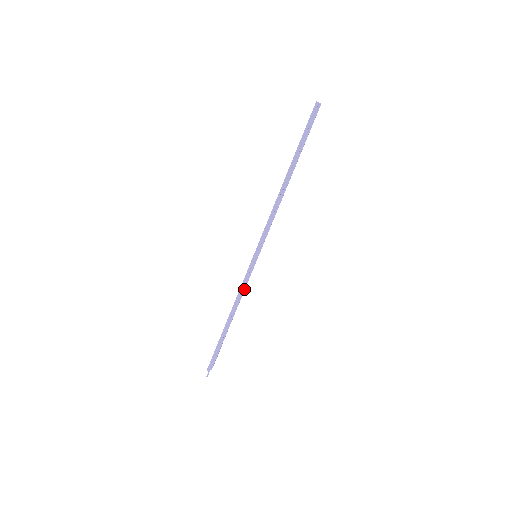
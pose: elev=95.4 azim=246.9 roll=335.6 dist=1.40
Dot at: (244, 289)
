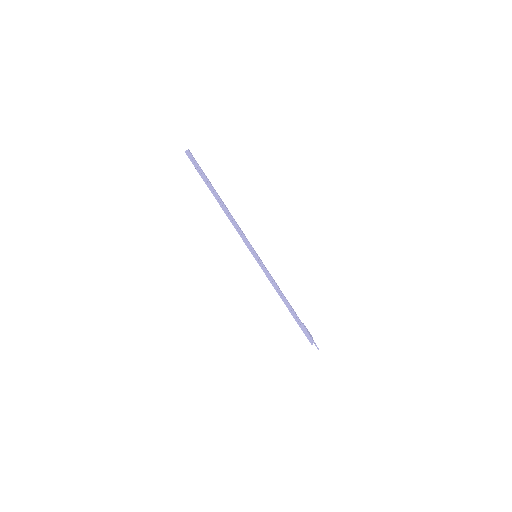
Dot at: (272, 279)
